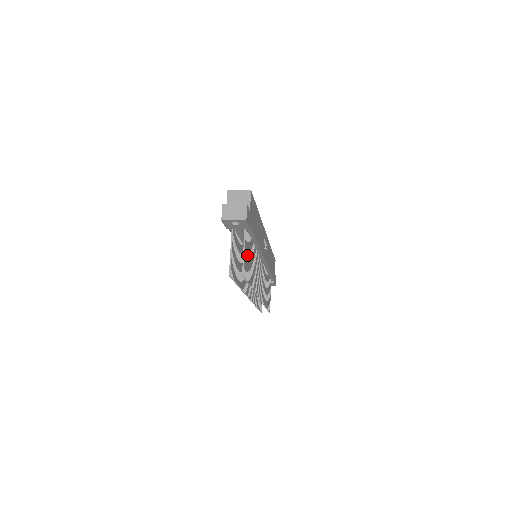
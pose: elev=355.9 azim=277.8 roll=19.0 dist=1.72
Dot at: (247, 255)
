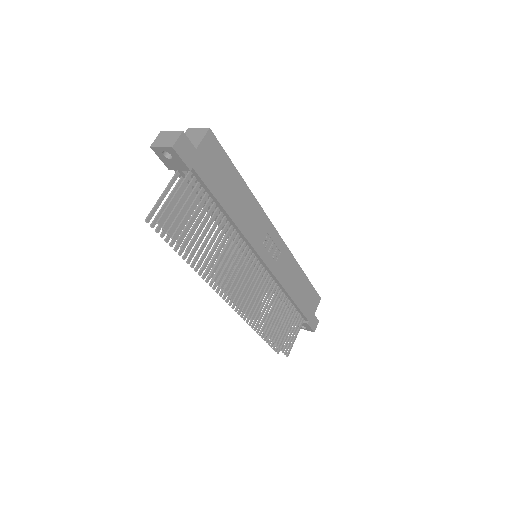
Dot at: (188, 210)
